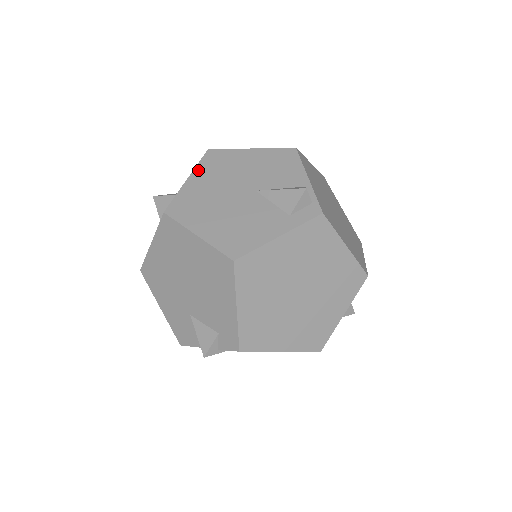
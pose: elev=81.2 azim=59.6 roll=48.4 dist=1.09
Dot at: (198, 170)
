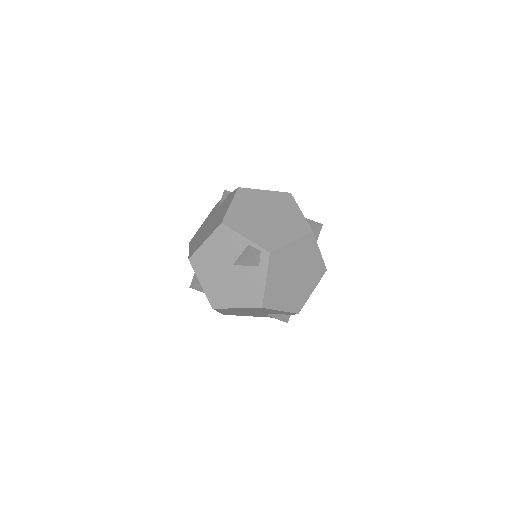
Dot at: (199, 275)
